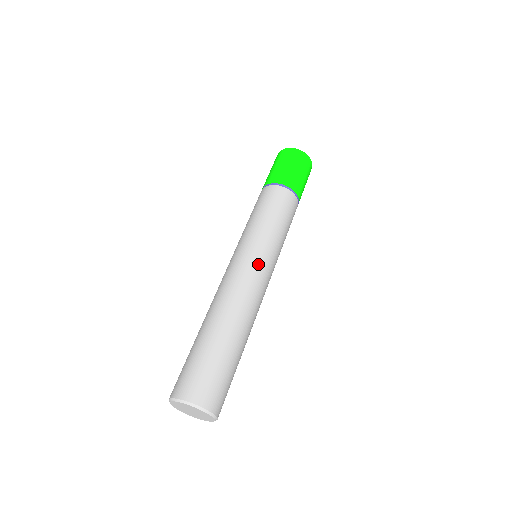
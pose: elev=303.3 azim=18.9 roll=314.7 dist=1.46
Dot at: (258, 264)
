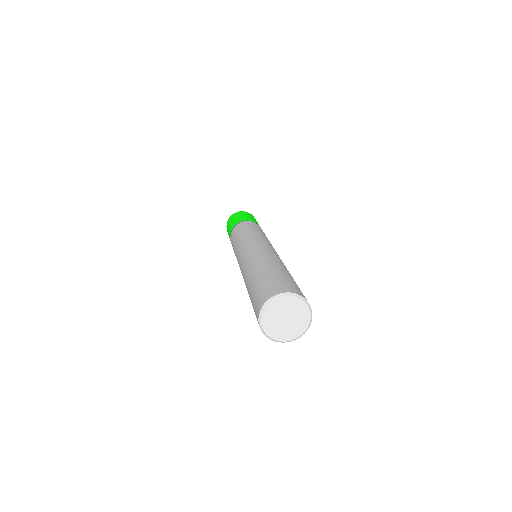
Dot at: (266, 244)
